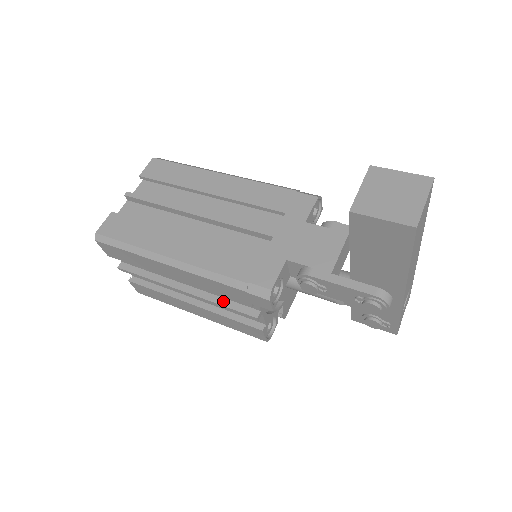
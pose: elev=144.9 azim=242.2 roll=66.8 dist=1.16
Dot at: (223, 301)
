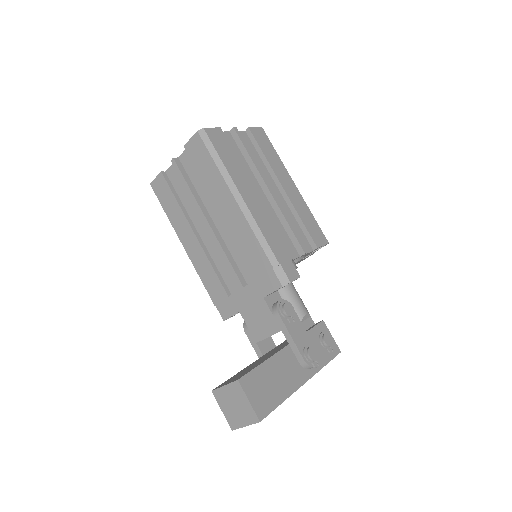
Dot at: occluded
